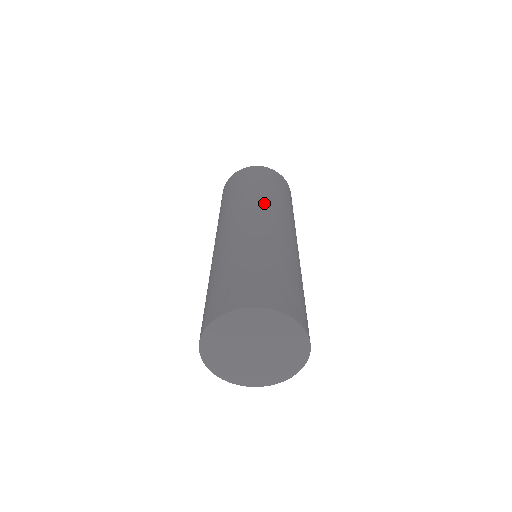
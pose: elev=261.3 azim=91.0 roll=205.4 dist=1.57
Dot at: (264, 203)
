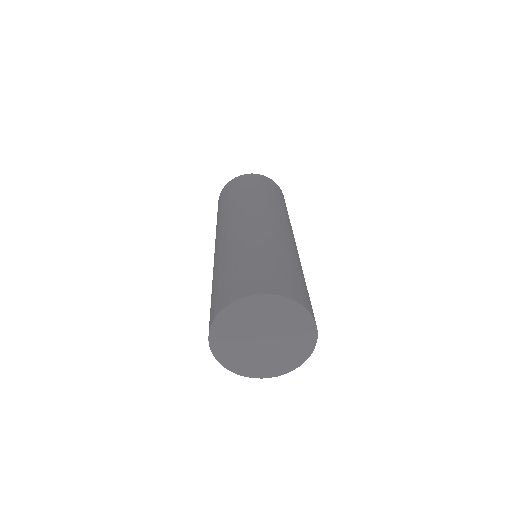
Dot at: (268, 206)
